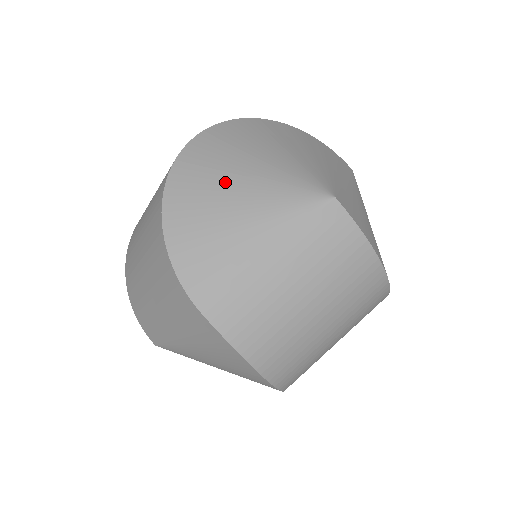
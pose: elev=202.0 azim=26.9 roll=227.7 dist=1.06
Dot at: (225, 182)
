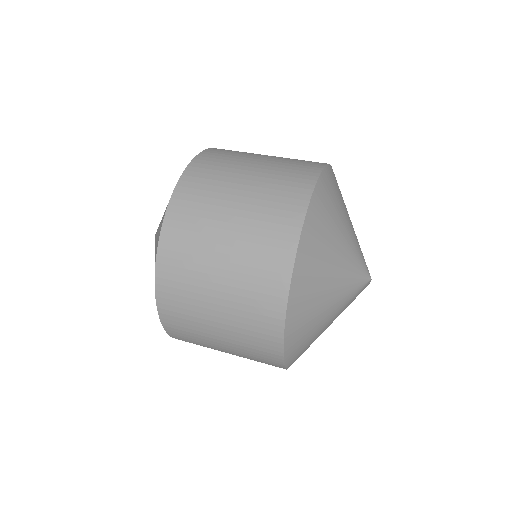
Dot at: (323, 283)
